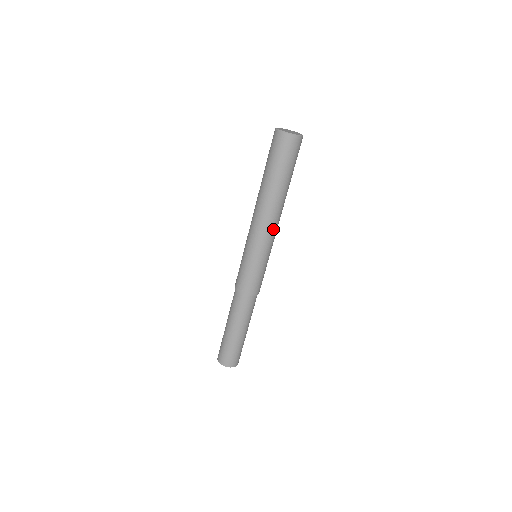
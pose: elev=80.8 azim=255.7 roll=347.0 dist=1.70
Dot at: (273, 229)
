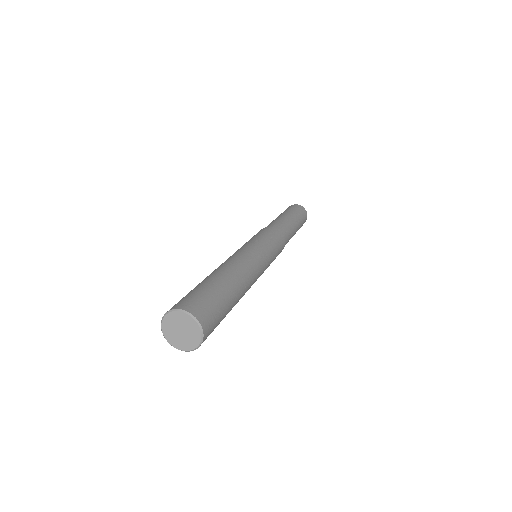
Dot at: (256, 280)
